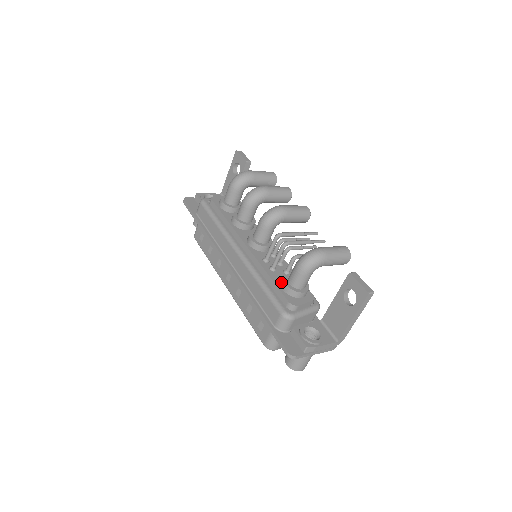
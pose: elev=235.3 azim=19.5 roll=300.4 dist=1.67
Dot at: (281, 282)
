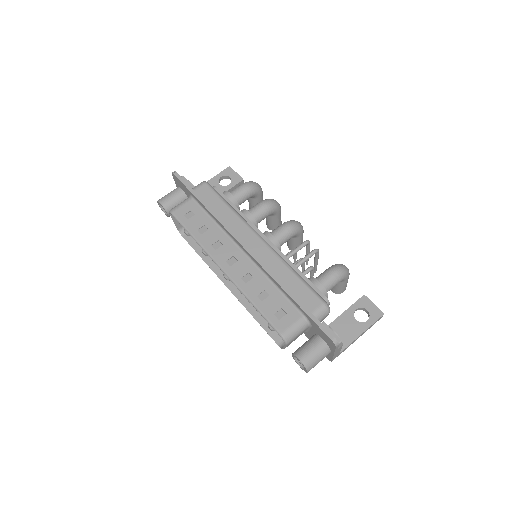
Dot at: occluded
